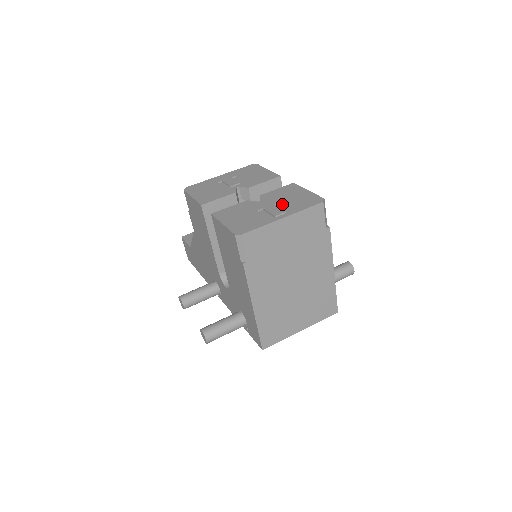
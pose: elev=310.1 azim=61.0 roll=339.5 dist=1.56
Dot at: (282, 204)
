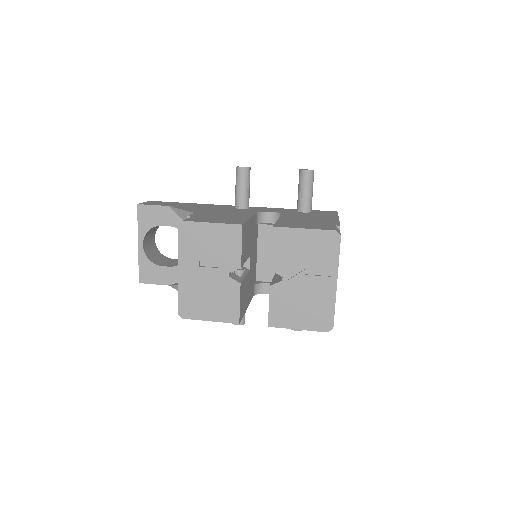
Dot at: (310, 268)
